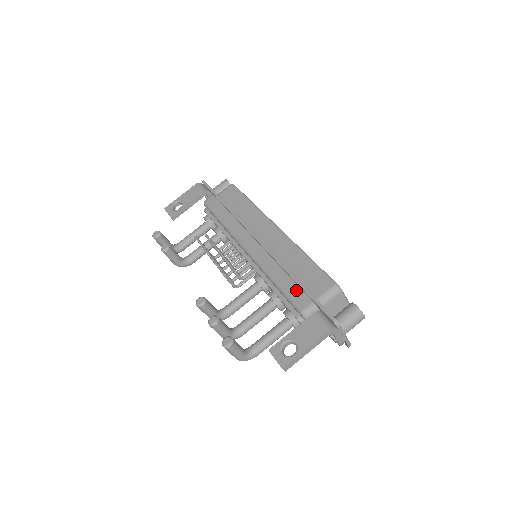
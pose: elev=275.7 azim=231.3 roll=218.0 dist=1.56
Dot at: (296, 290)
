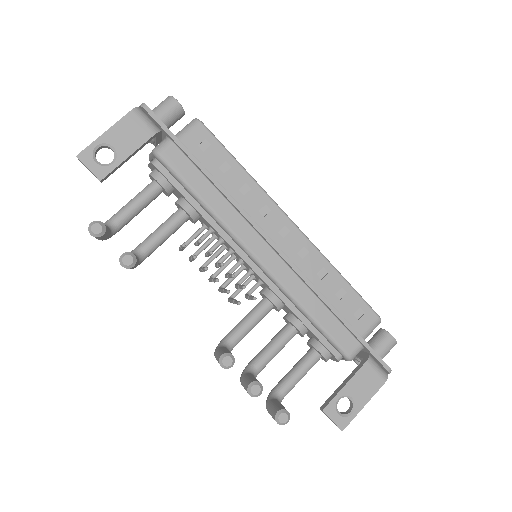
Dot at: (339, 328)
